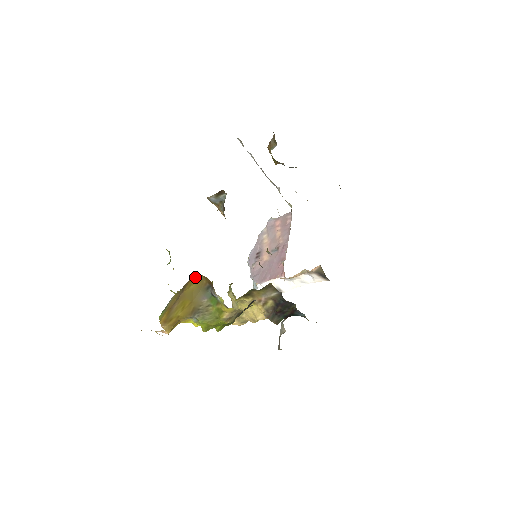
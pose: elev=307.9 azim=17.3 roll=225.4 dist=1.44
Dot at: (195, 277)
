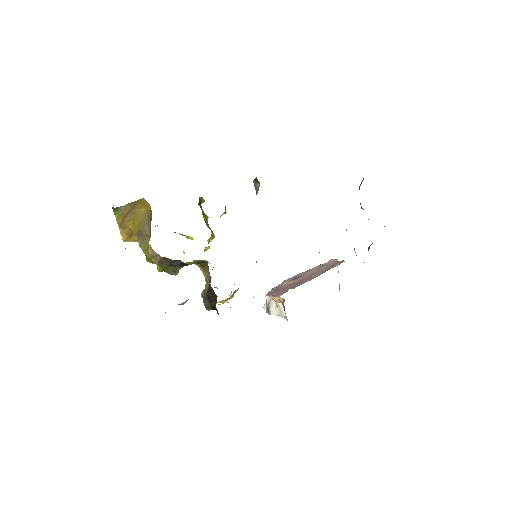
Dot at: (145, 202)
